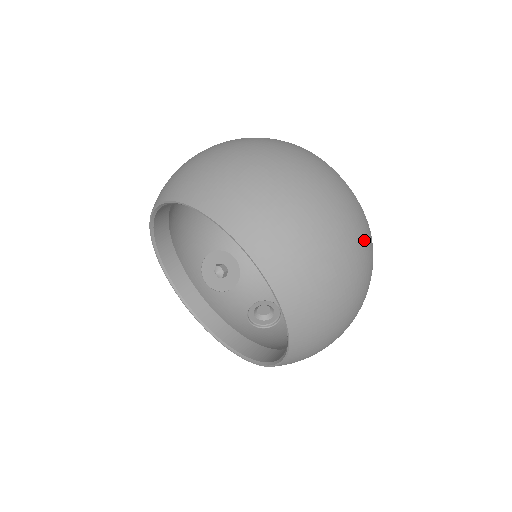
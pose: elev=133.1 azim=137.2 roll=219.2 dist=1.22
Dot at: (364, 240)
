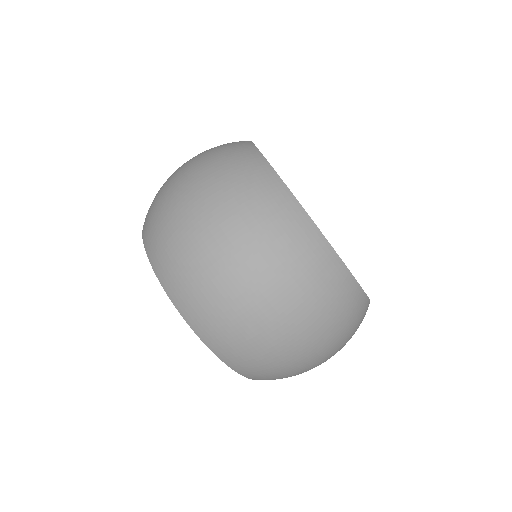
Dot at: (353, 333)
